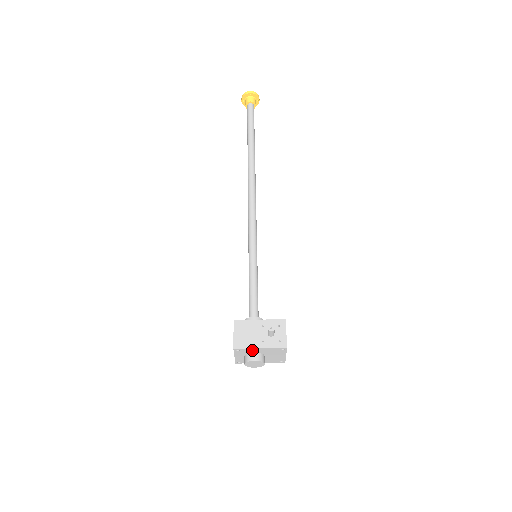
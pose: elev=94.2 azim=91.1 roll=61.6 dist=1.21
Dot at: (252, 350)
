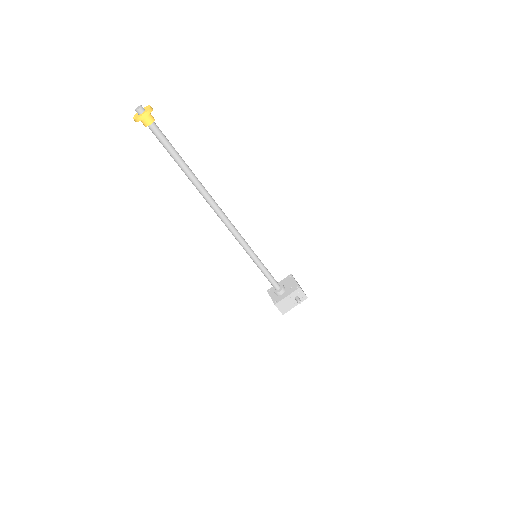
Dot at: (290, 307)
